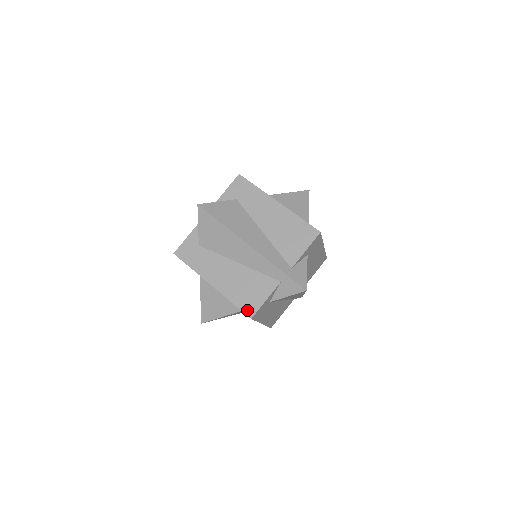
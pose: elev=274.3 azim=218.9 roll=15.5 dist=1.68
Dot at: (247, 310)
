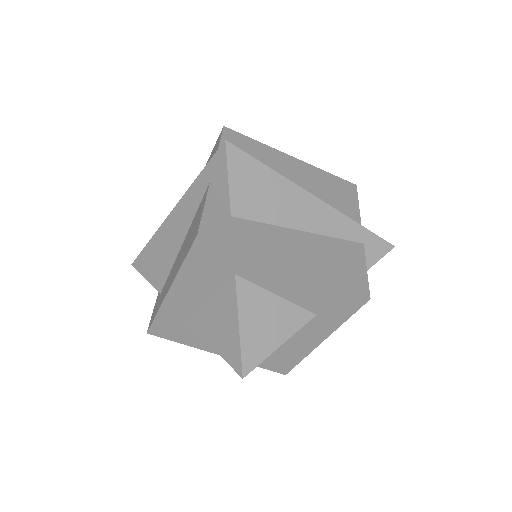
Dot at: (193, 240)
